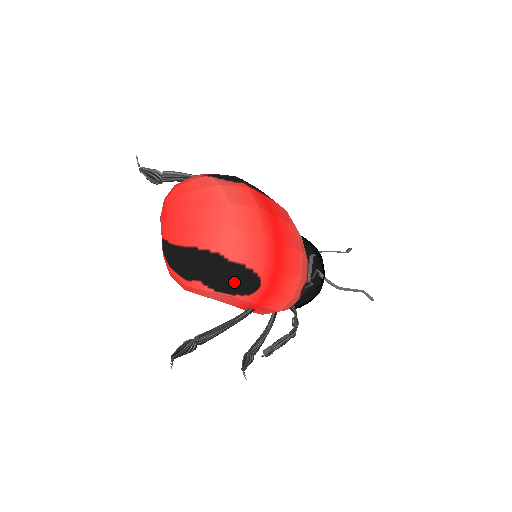
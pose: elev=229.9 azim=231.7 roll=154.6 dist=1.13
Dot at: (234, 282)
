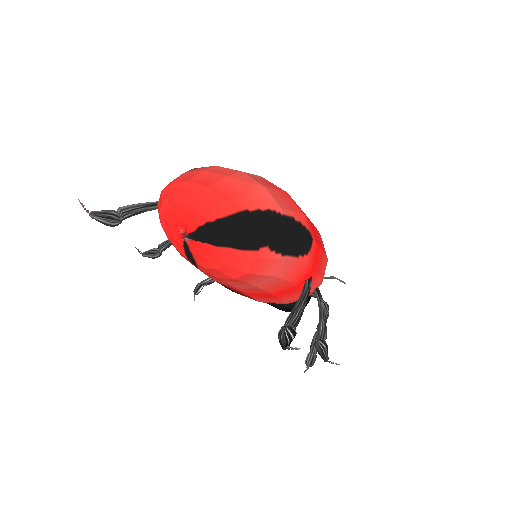
Dot at: (295, 238)
